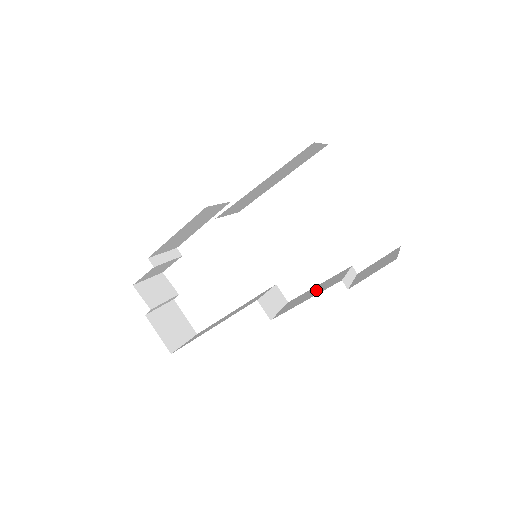
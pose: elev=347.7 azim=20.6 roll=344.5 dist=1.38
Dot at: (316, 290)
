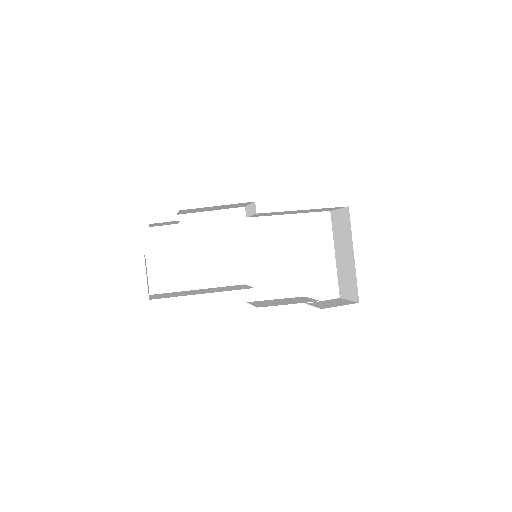
Dot at: (287, 301)
